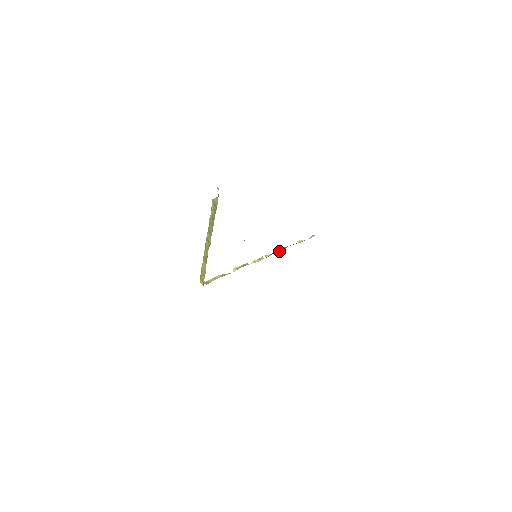
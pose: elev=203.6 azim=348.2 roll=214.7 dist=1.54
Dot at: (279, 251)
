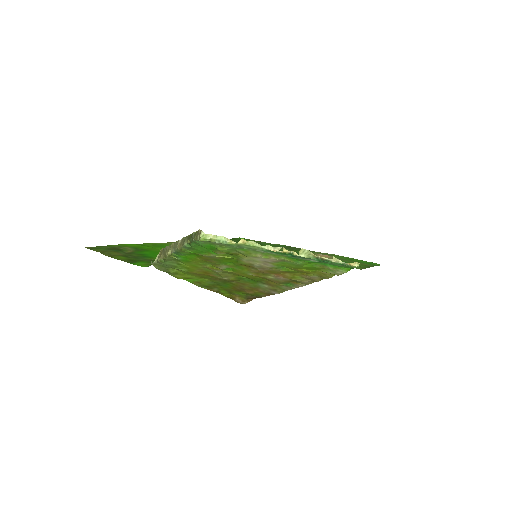
Dot at: (302, 254)
